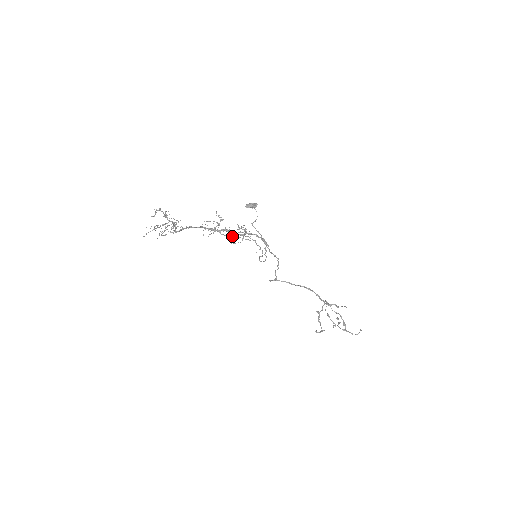
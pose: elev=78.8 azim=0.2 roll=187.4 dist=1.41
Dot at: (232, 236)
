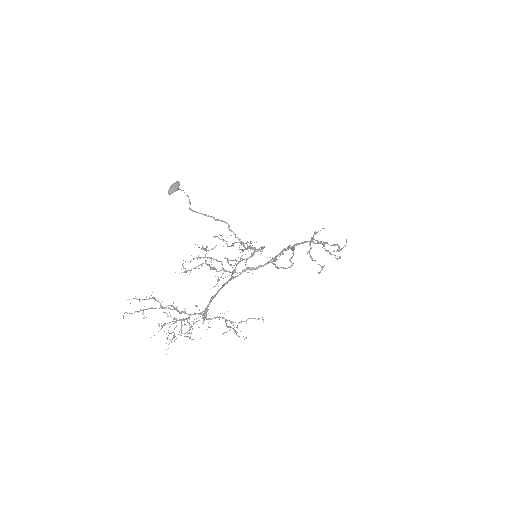
Dot at: occluded
